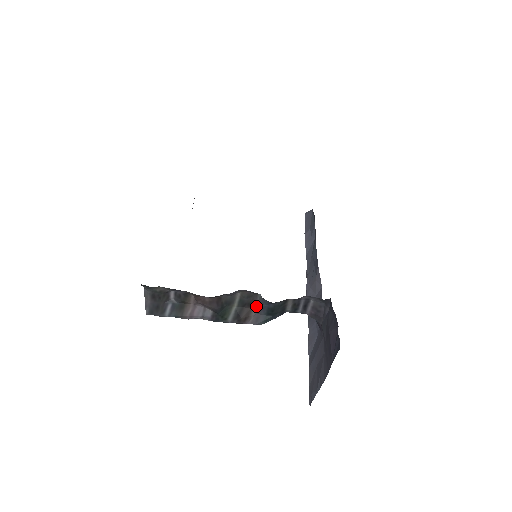
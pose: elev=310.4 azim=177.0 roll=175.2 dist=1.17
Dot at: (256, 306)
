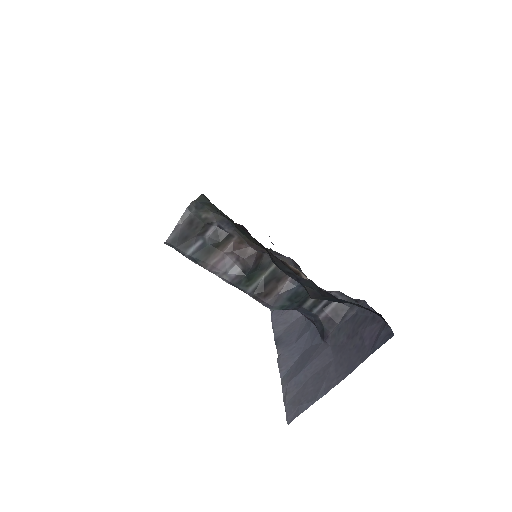
Dot at: (283, 285)
